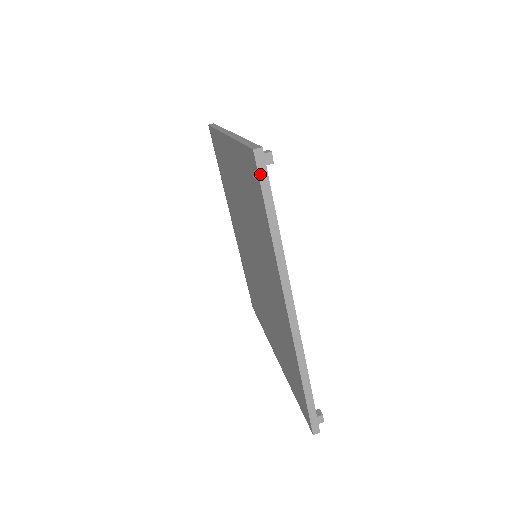
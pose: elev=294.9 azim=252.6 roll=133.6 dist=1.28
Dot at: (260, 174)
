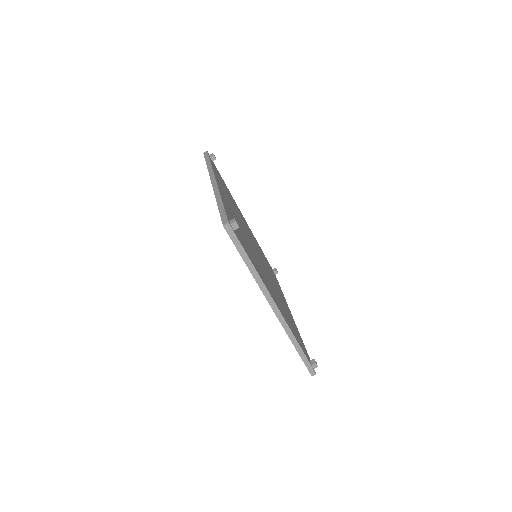
Dot at: (231, 238)
